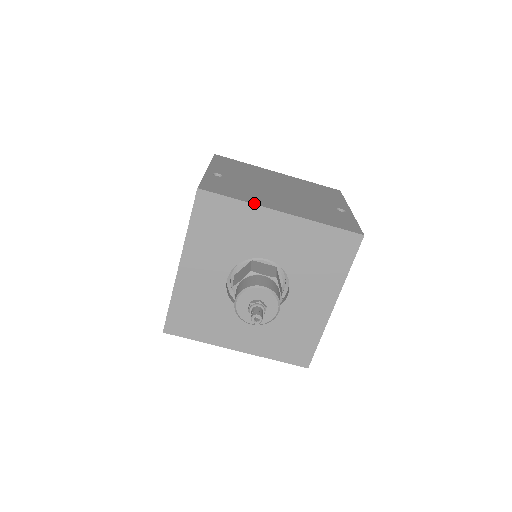
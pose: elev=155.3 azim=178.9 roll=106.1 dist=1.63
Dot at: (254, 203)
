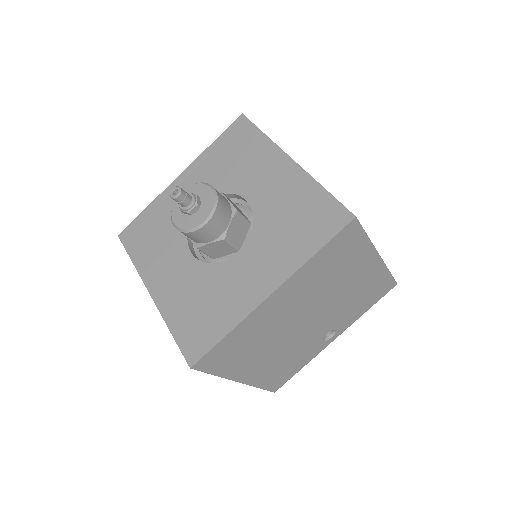
Dot at: (275, 143)
